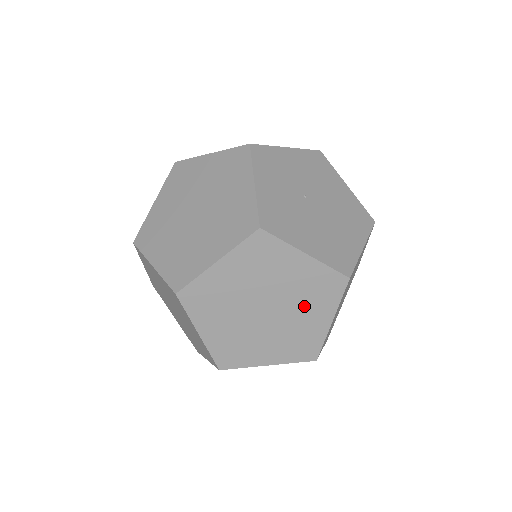
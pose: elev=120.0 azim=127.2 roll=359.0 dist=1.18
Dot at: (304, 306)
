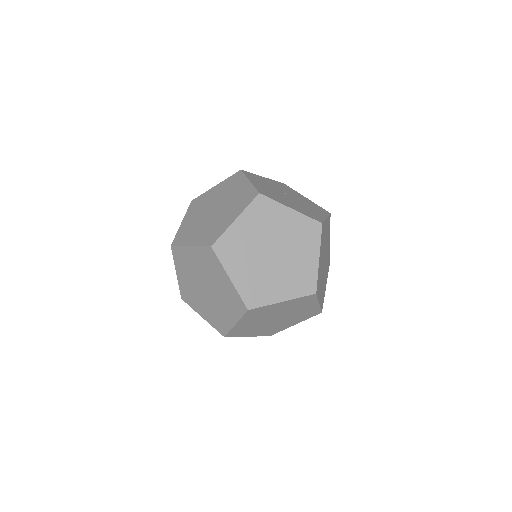
Dot at: (230, 209)
